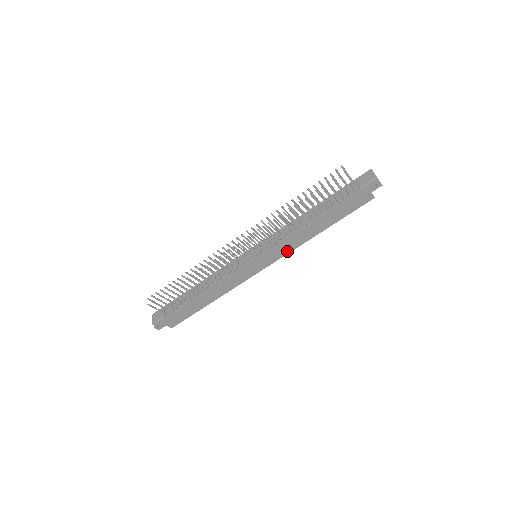
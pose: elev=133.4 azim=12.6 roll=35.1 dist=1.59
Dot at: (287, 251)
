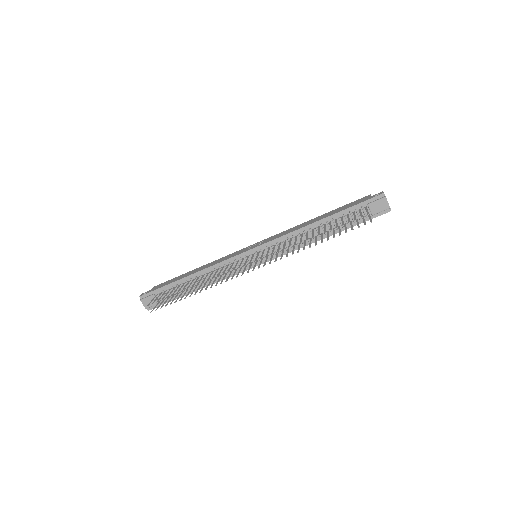
Dot at: occluded
